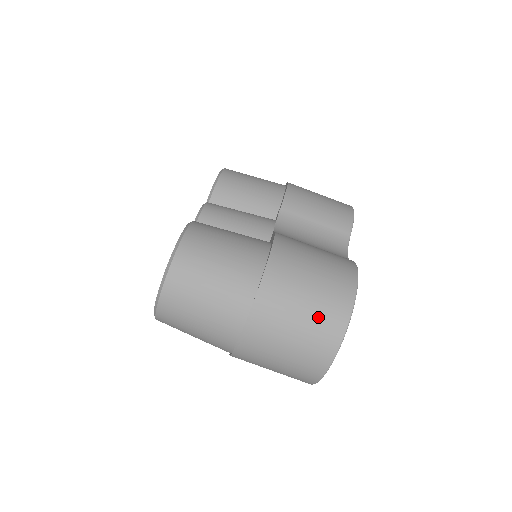
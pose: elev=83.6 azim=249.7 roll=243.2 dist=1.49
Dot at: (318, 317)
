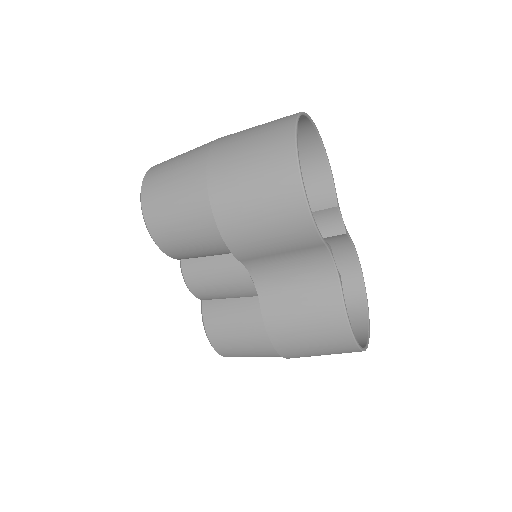
Dot at: occluded
